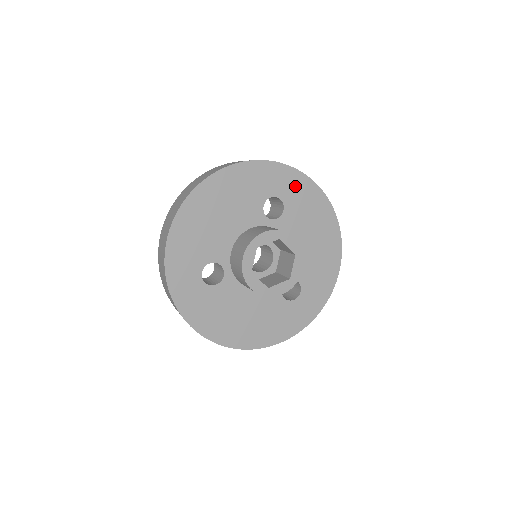
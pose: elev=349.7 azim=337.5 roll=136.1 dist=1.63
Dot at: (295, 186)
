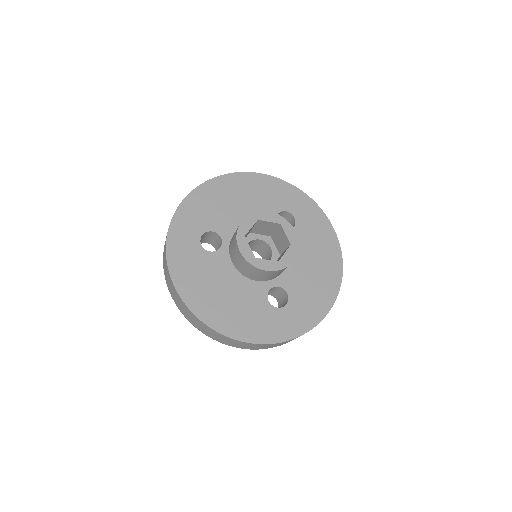
Dot at: (311, 214)
